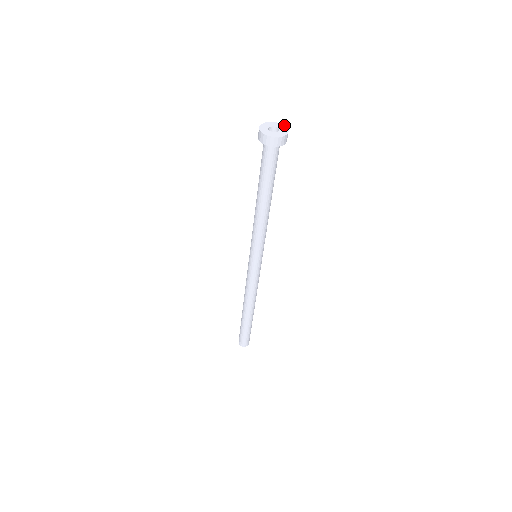
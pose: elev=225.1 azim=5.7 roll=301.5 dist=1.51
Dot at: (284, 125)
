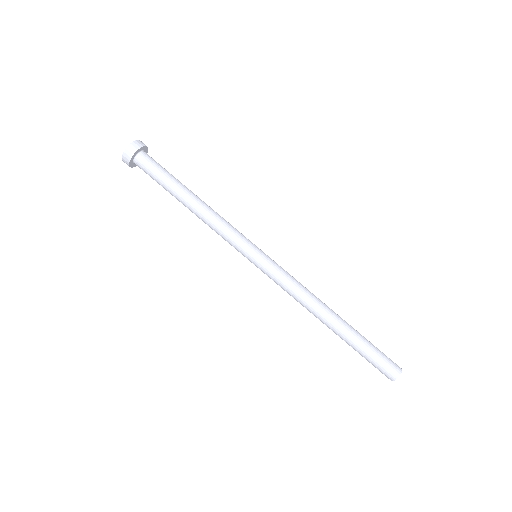
Dot at: occluded
